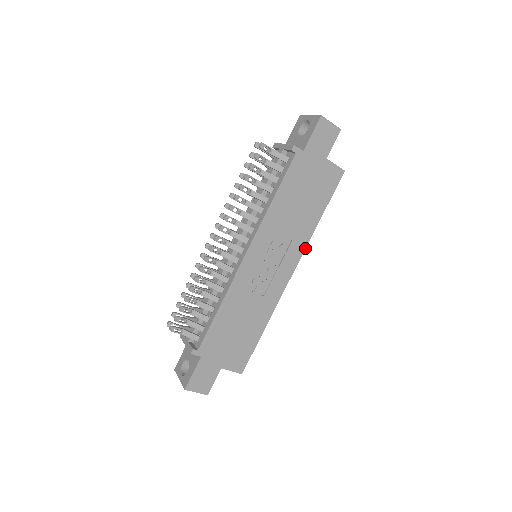
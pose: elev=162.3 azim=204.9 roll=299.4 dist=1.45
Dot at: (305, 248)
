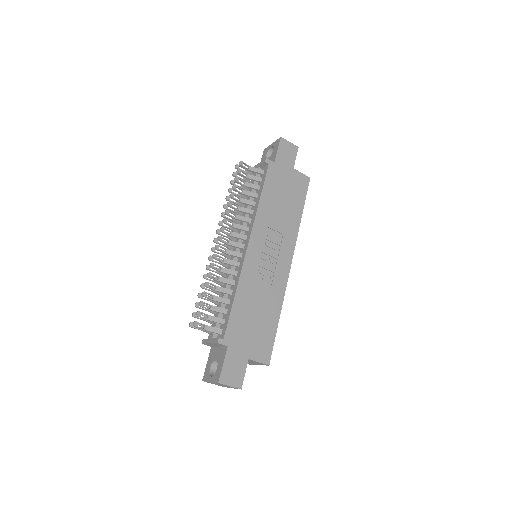
Dot at: occluded
